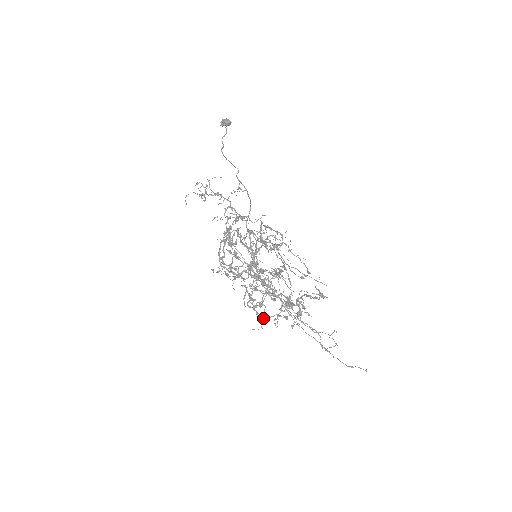
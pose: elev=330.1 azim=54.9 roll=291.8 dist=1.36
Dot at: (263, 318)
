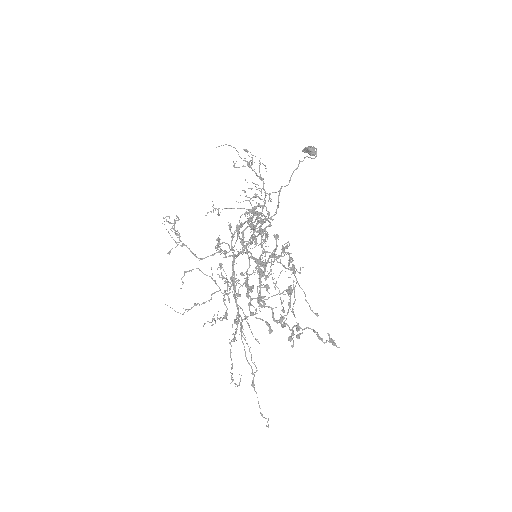
Dot at: (252, 313)
